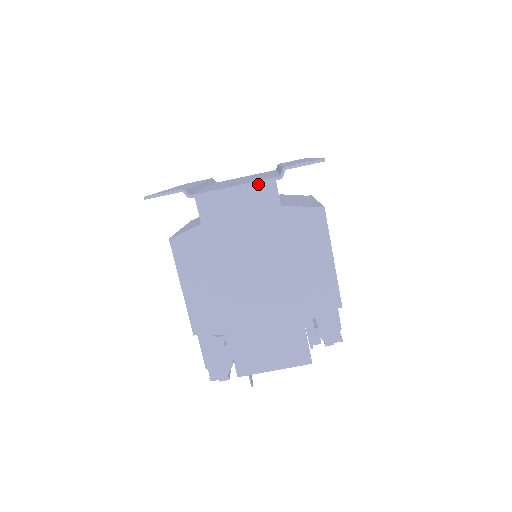
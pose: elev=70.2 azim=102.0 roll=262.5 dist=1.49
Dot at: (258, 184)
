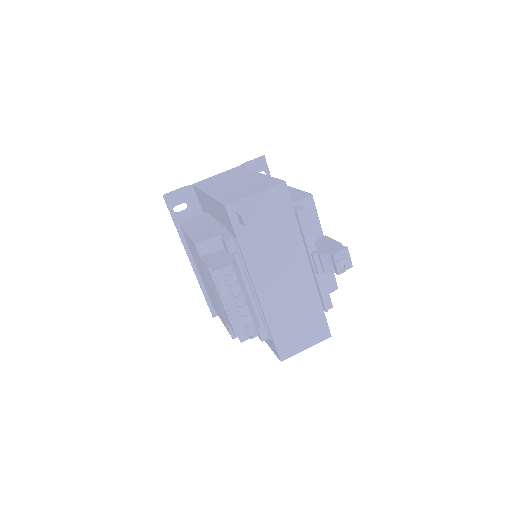
Dot at: (229, 170)
